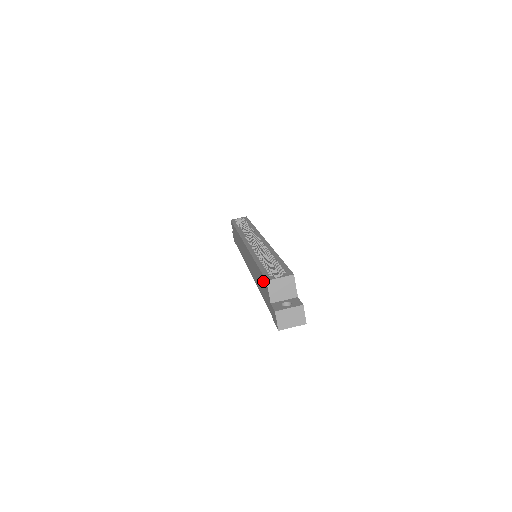
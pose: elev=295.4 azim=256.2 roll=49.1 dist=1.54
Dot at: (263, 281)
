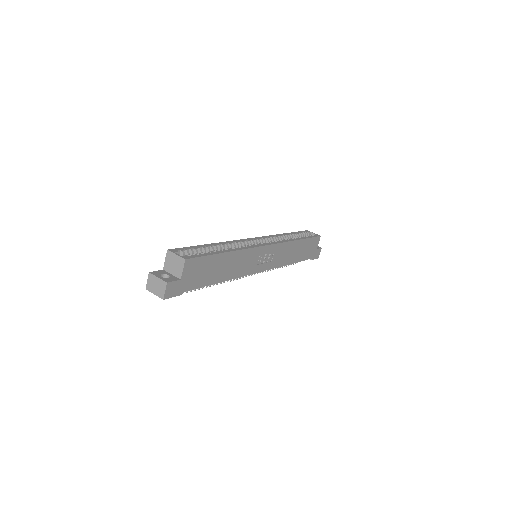
Dot at: occluded
